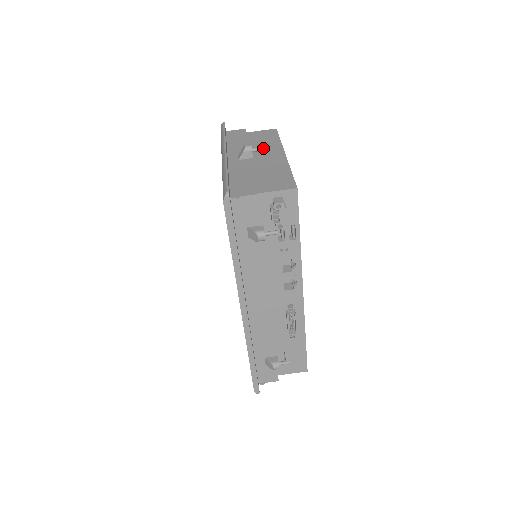
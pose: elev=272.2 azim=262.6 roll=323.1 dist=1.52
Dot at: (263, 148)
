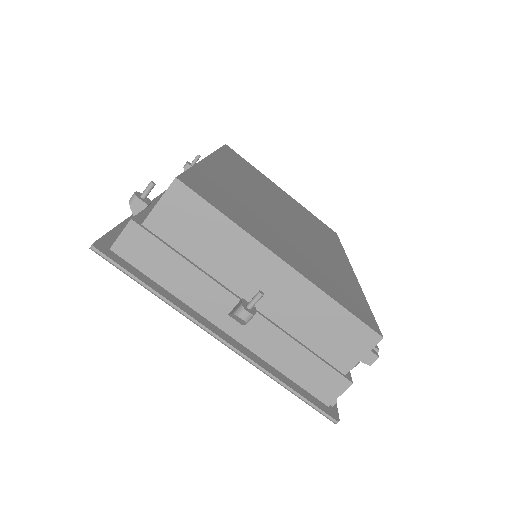
Dot at: (262, 296)
